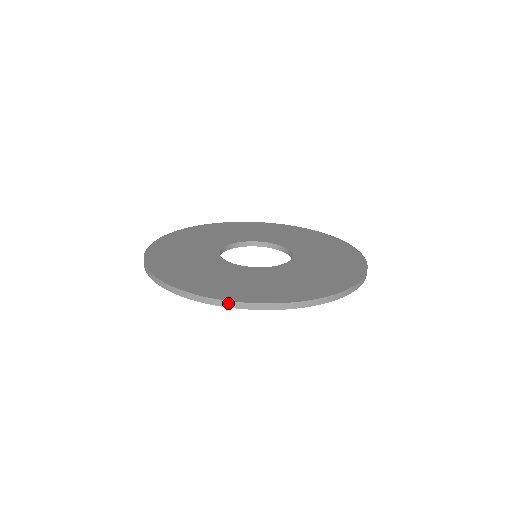
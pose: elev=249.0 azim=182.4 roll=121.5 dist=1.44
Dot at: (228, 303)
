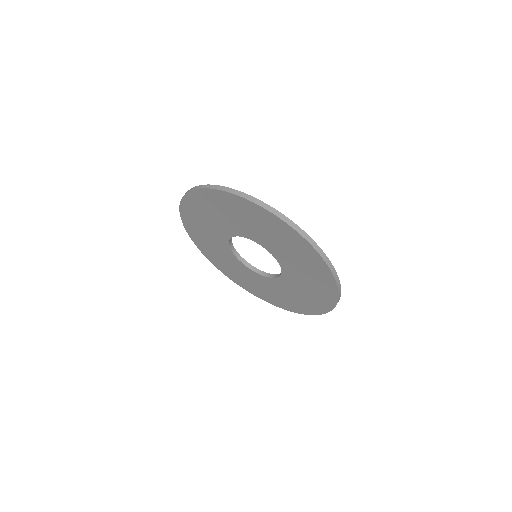
Dot at: (316, 245)
